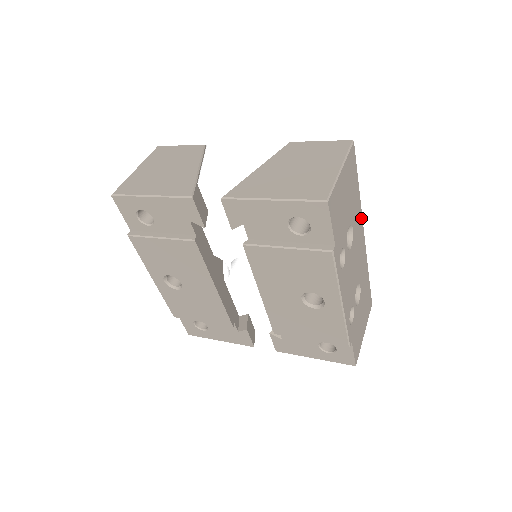
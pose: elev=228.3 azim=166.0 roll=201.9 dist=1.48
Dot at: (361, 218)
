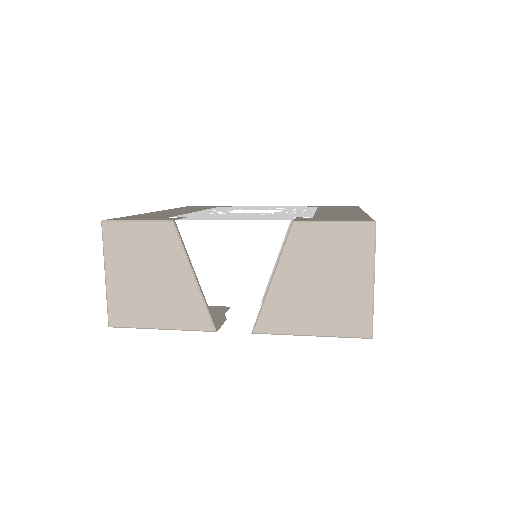
Dot at: occluded
